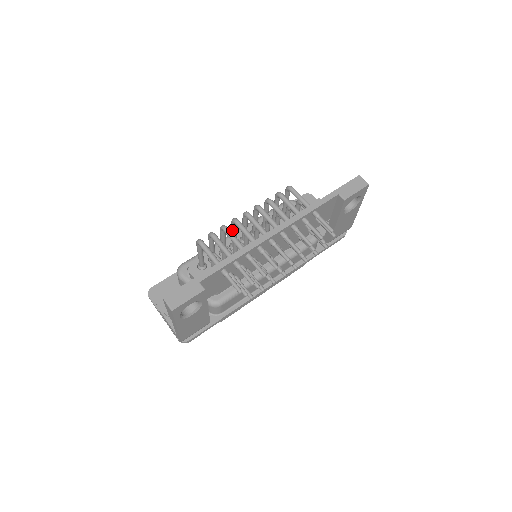
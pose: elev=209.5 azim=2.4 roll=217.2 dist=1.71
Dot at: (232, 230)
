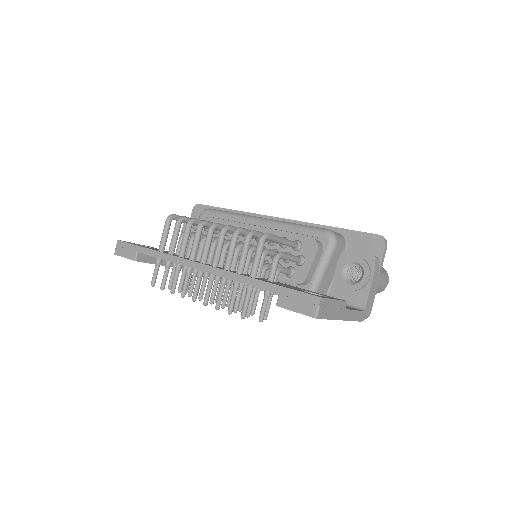
Dot at: occluded
